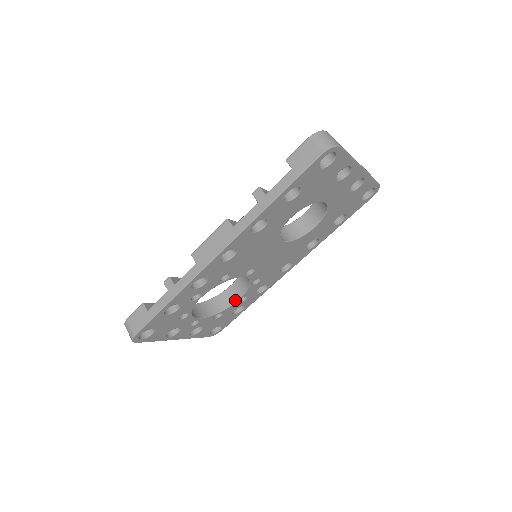
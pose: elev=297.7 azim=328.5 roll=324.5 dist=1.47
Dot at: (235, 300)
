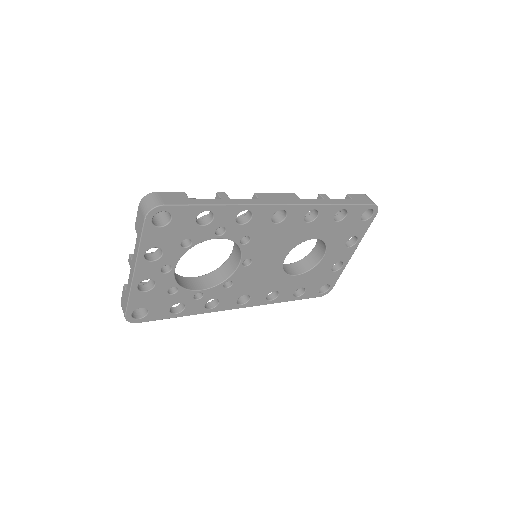
Dot at: (196, 289)
